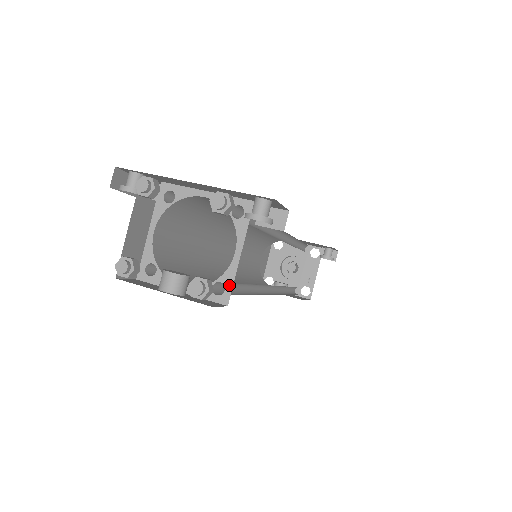
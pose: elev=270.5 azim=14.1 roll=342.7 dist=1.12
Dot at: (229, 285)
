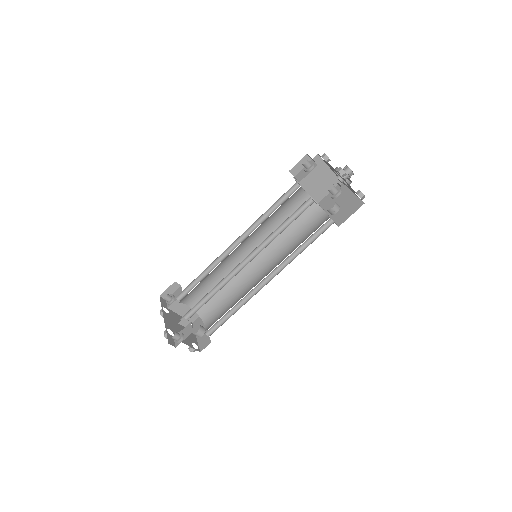
Dot at: occluded
